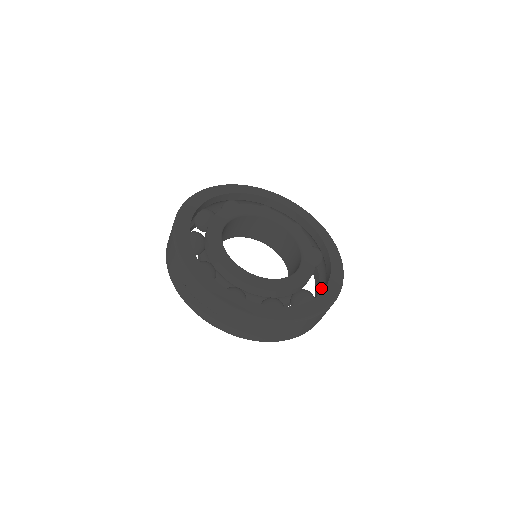
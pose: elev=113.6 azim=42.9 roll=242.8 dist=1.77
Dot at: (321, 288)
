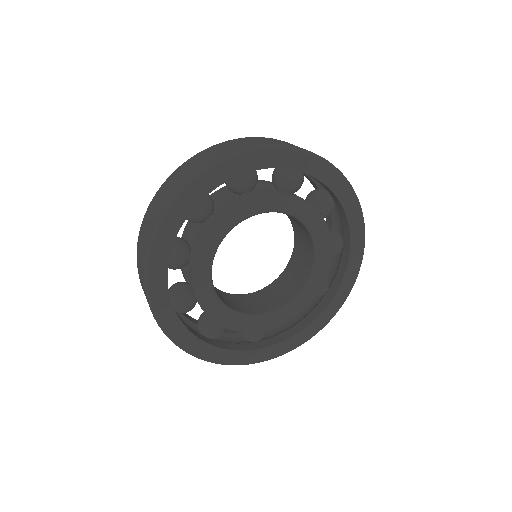
Dot at: occluded
